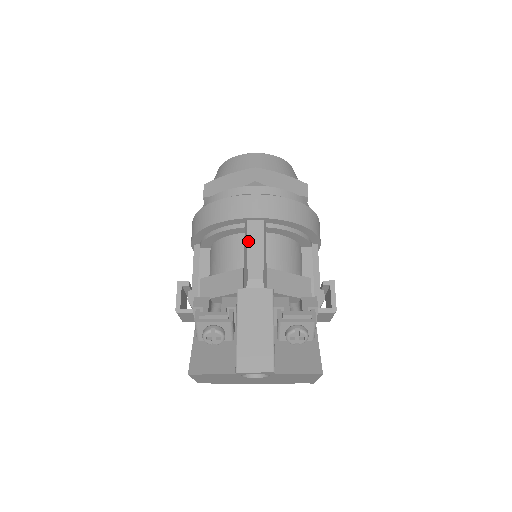
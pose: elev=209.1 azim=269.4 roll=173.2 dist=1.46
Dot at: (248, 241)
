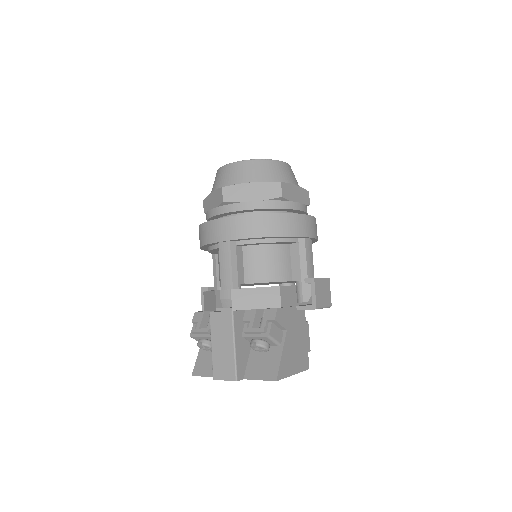
Dot at: (220, 263)
